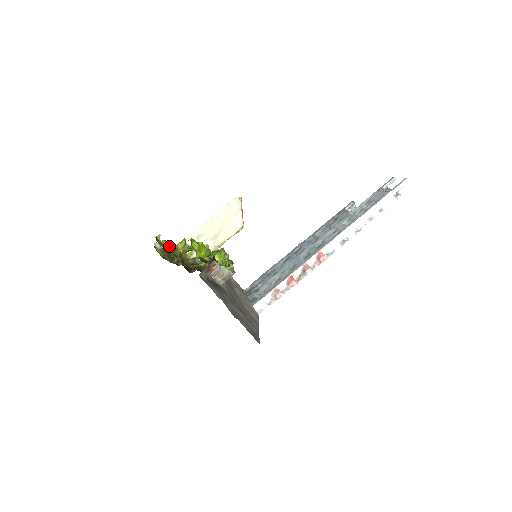
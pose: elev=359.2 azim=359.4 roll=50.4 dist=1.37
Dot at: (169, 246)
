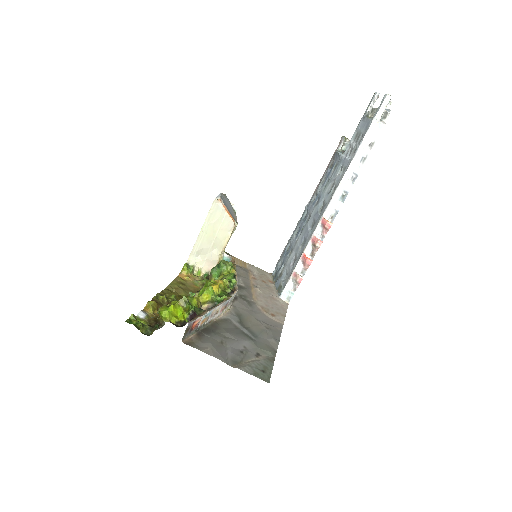
Dot at: (160, 299)
